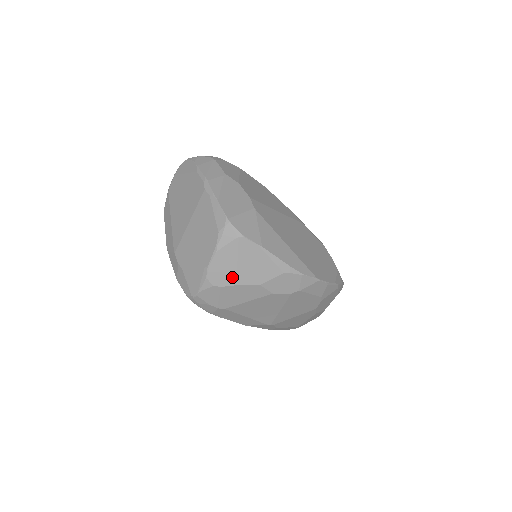
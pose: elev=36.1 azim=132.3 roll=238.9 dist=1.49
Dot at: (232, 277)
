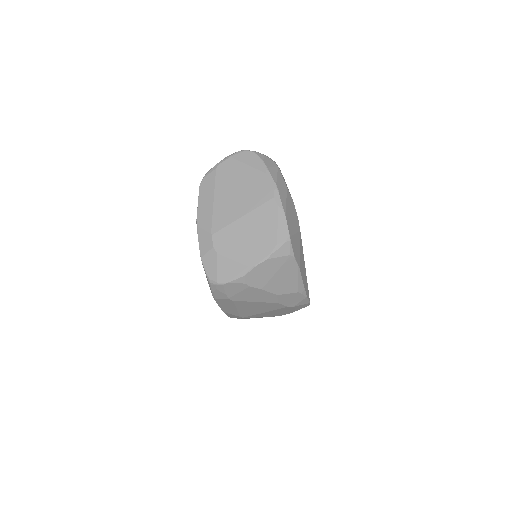
Dot at: (263, 282)
